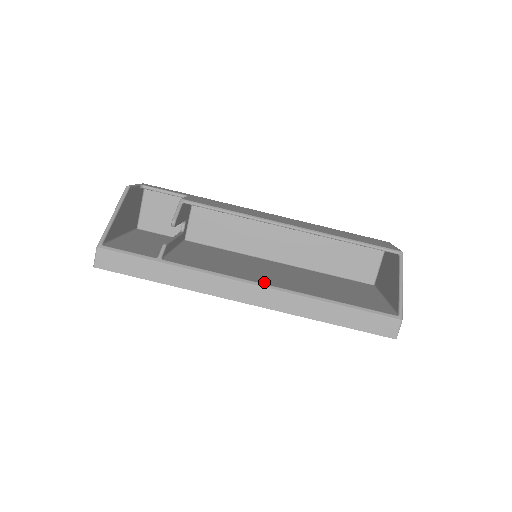
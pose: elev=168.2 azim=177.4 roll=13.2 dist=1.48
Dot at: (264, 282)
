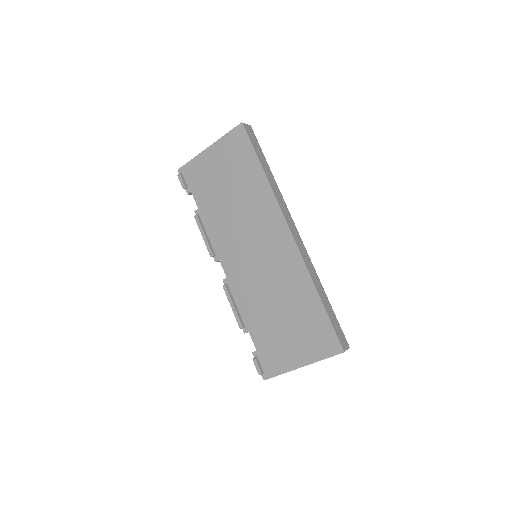
Dot at: occluded
